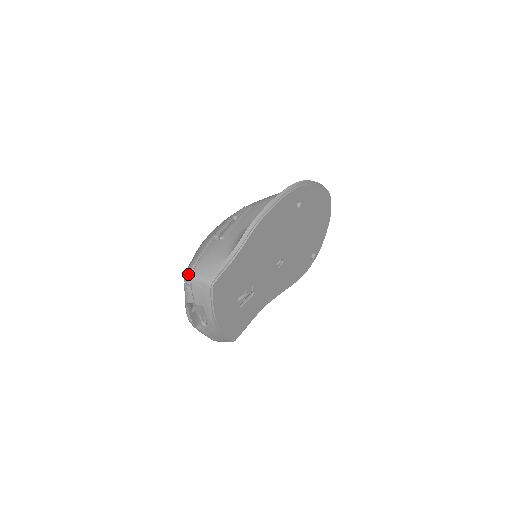
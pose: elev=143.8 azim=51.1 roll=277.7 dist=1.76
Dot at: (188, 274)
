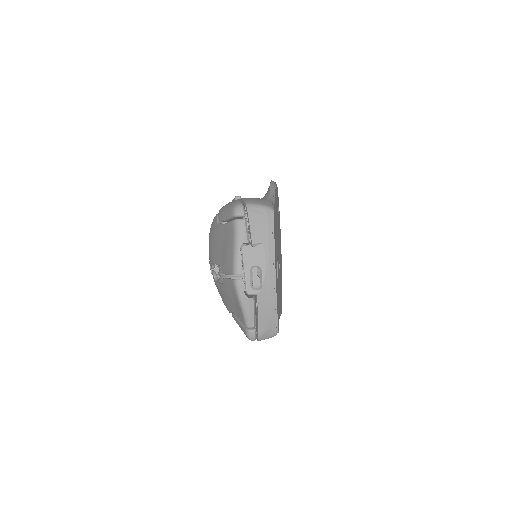
Dot at: (240, 204)
